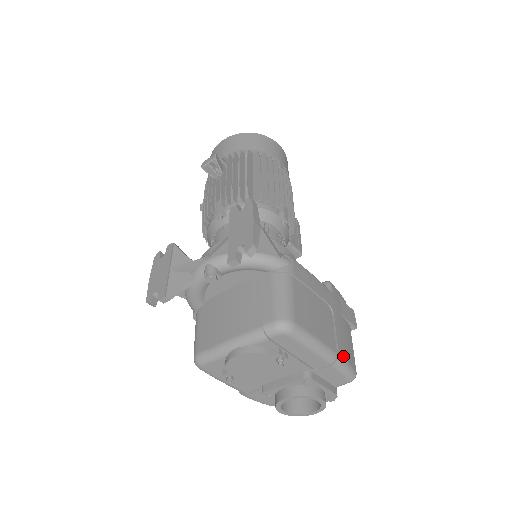
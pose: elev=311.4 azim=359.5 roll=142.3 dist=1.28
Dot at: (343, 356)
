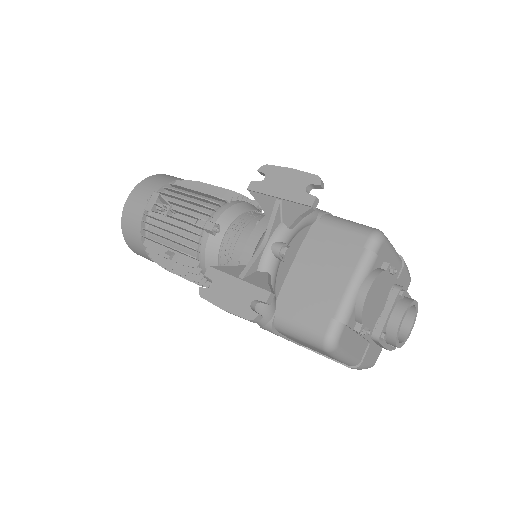
Dot at: occluded
